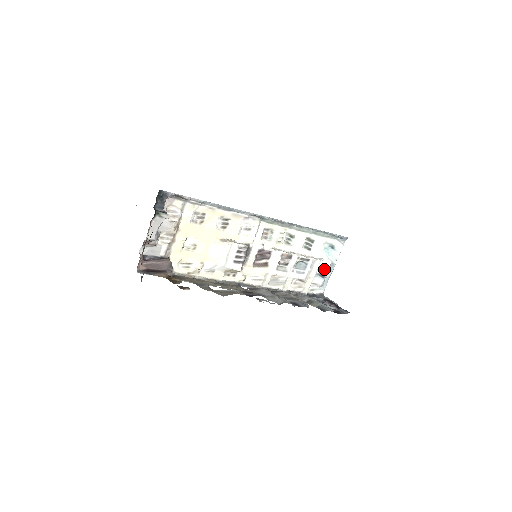
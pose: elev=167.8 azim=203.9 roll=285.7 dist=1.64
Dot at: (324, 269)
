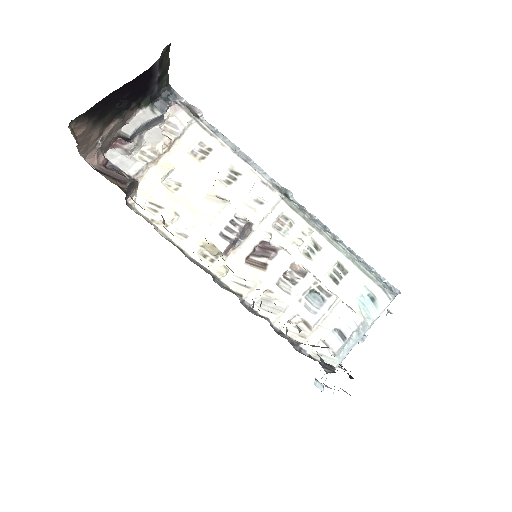
Dot at: (349, 326)
